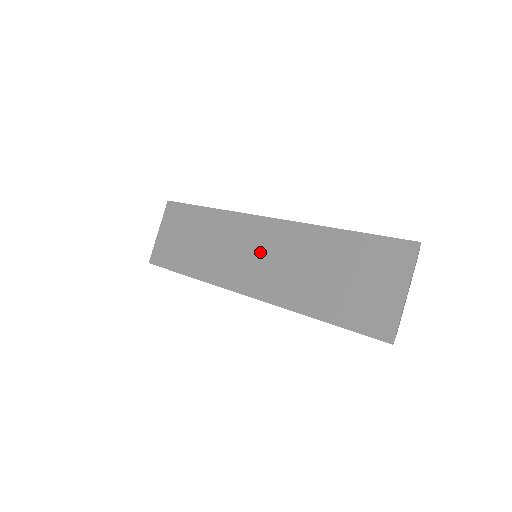
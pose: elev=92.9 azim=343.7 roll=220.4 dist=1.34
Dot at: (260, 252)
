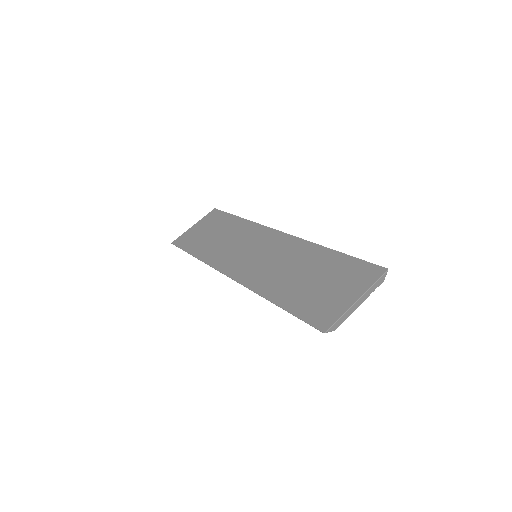
Dot at: (261, 252)
